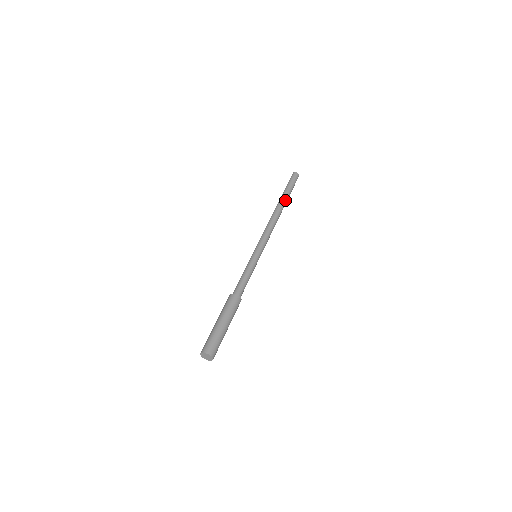
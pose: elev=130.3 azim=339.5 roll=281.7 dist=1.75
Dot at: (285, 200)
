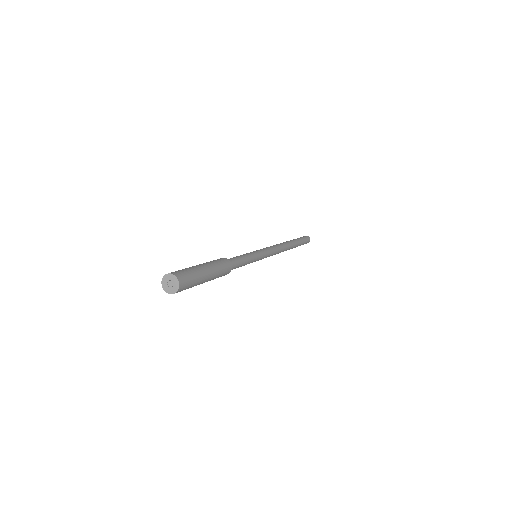
Dot at: (293, 241)
